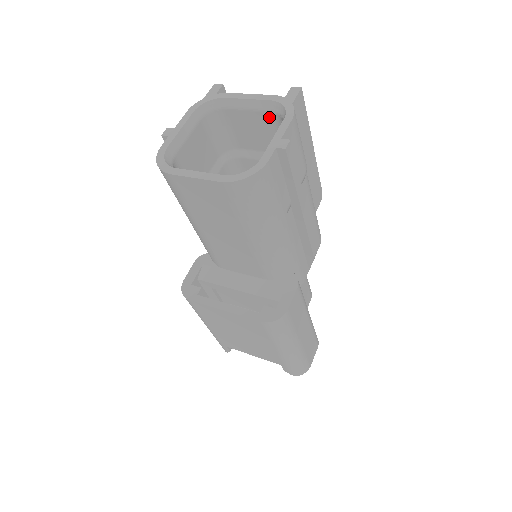
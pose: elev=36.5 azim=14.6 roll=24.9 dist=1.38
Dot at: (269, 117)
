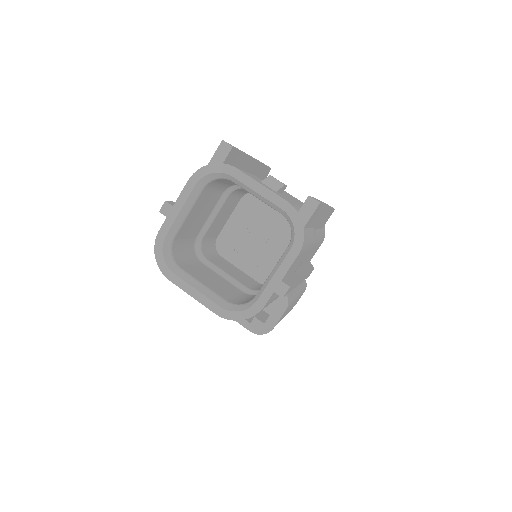
Dot at: occluded
